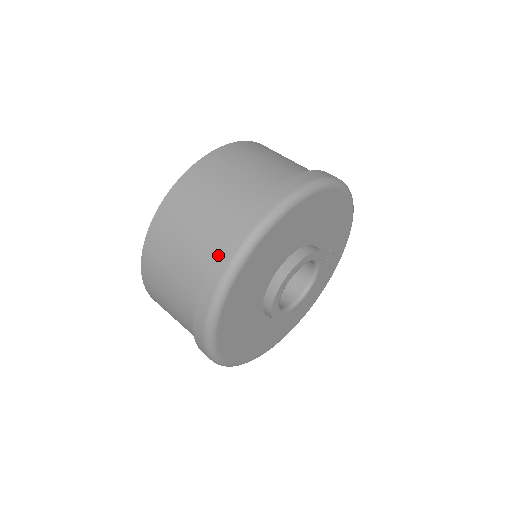
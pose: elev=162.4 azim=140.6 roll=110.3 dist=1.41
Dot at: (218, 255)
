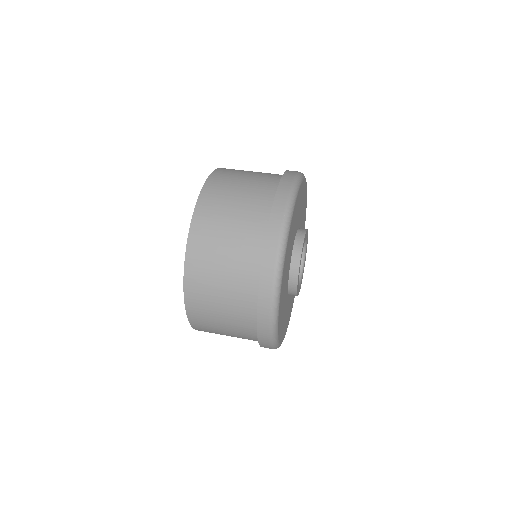
Dot at: (267, 234)
